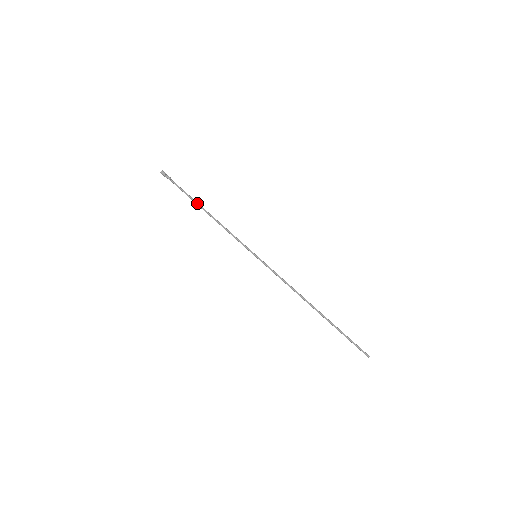
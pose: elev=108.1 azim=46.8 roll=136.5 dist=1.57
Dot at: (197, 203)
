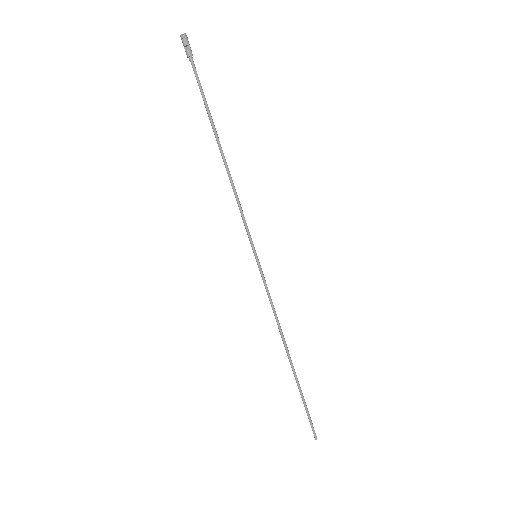
Dot at: (212, 128)
